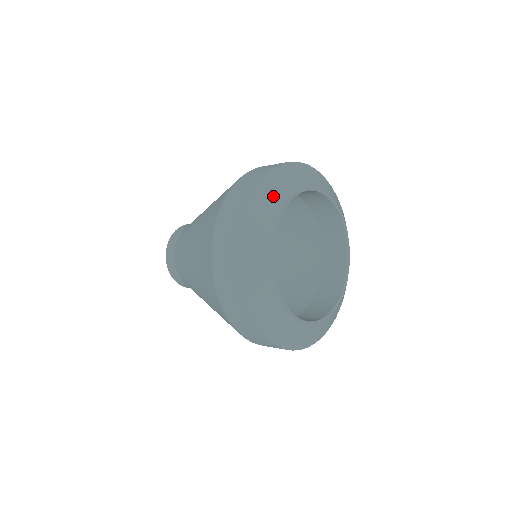
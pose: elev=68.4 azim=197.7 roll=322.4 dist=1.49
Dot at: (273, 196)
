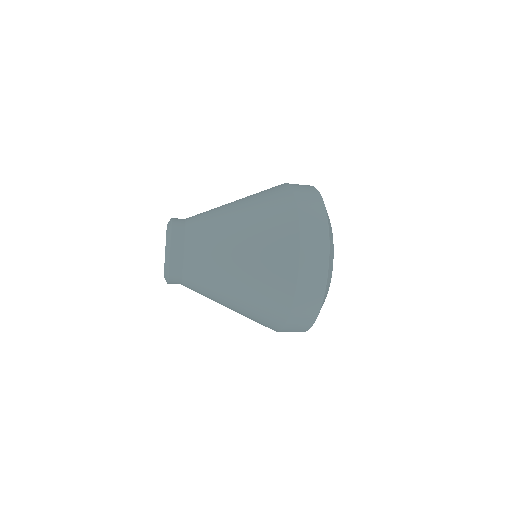
Dot at: occluded
